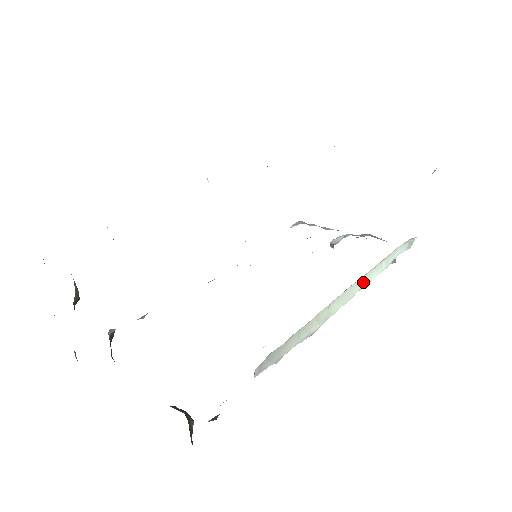
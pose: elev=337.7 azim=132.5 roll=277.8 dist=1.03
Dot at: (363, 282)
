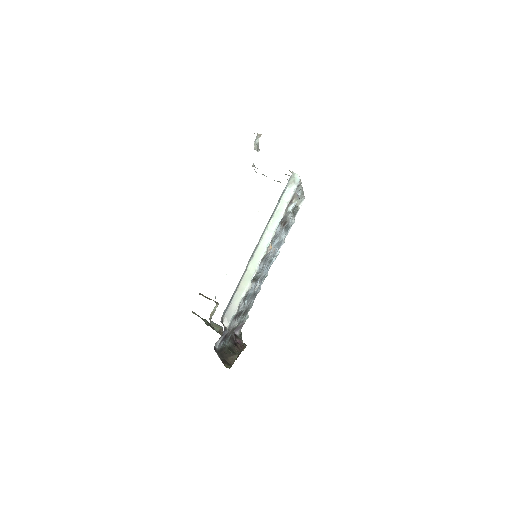
Dot at: (268, 237)
